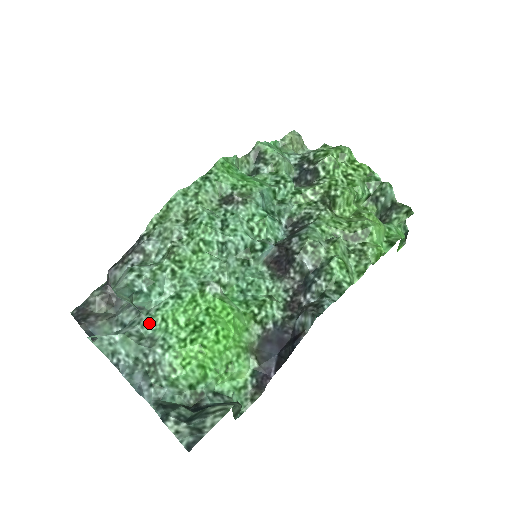
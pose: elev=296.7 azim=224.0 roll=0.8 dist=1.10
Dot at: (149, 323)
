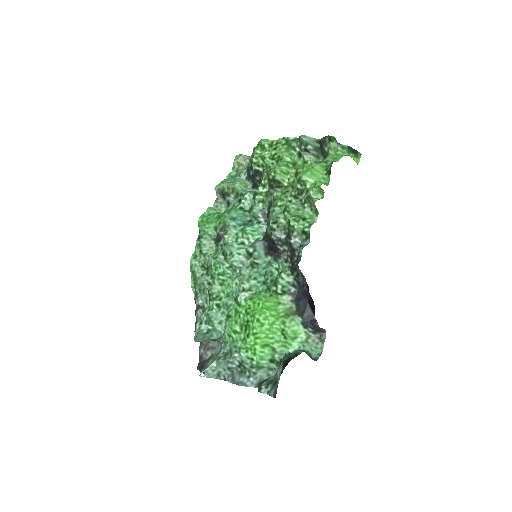
Dot at: (225, 344)
